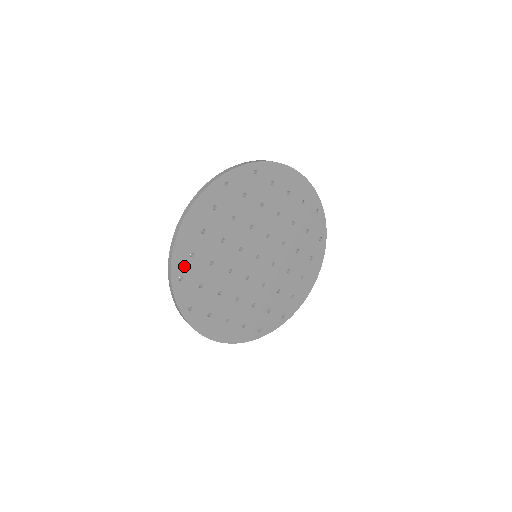
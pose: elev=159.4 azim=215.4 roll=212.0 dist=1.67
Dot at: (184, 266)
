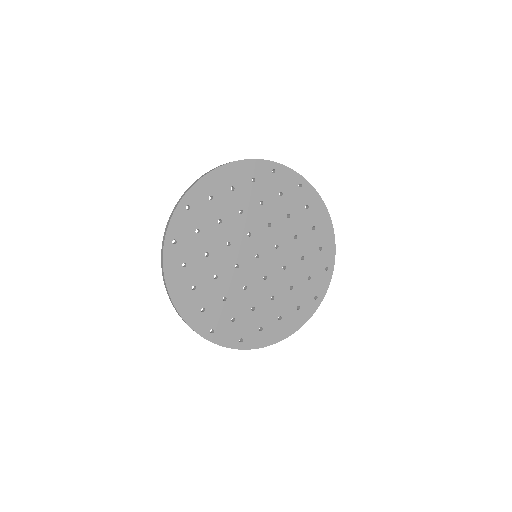
Dot at: (205, 322)
